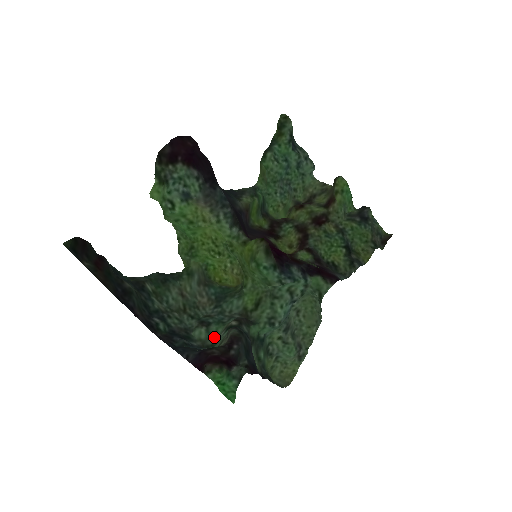
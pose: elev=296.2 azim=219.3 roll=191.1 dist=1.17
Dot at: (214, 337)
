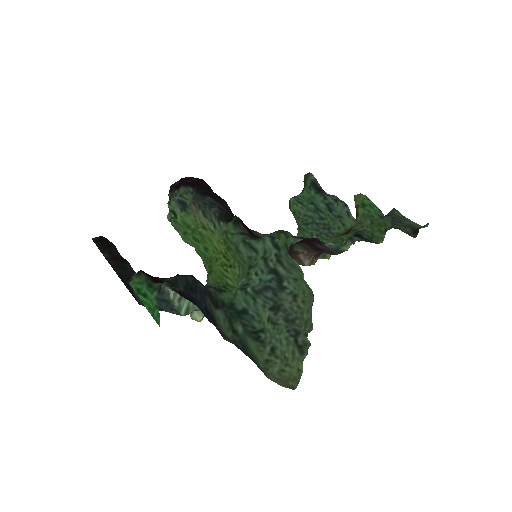
Dot at: occluded
